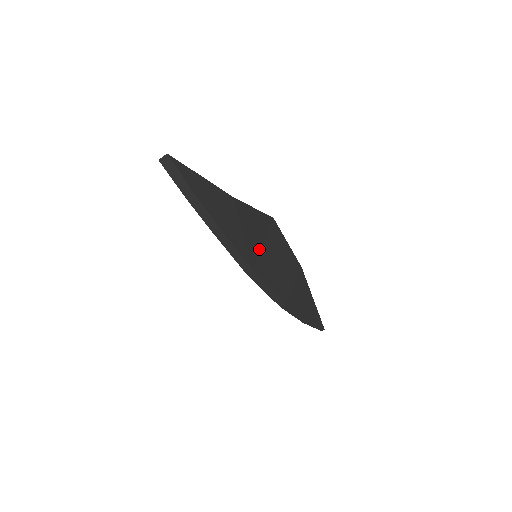
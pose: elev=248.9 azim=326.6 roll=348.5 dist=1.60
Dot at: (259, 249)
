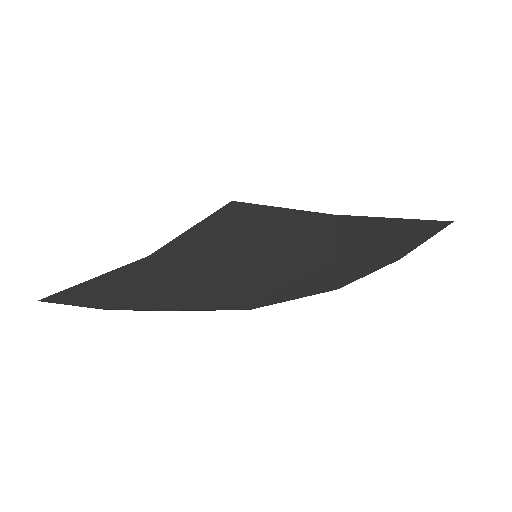
Dot at: (241, 272)
